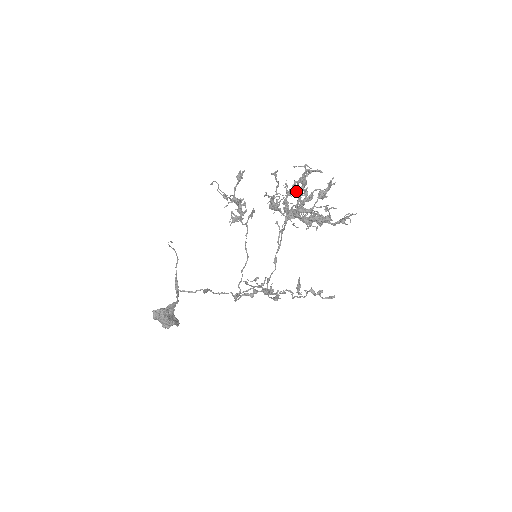
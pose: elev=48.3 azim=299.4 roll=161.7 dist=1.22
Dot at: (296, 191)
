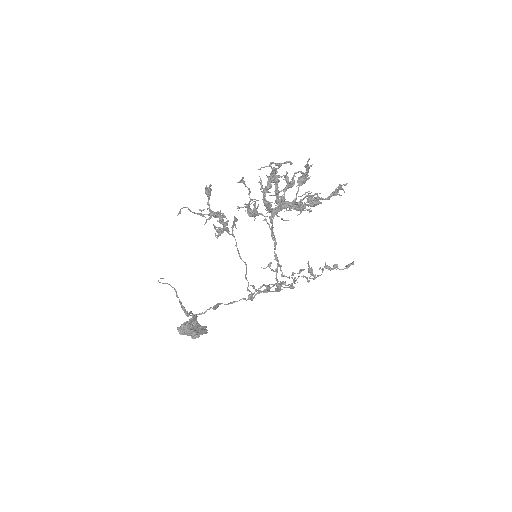
Dot at: (277, 176)
